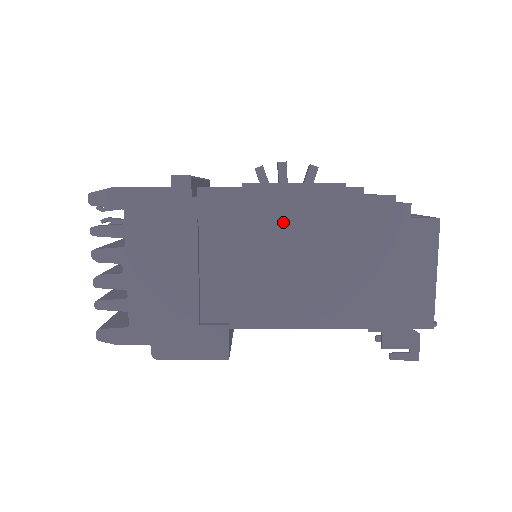
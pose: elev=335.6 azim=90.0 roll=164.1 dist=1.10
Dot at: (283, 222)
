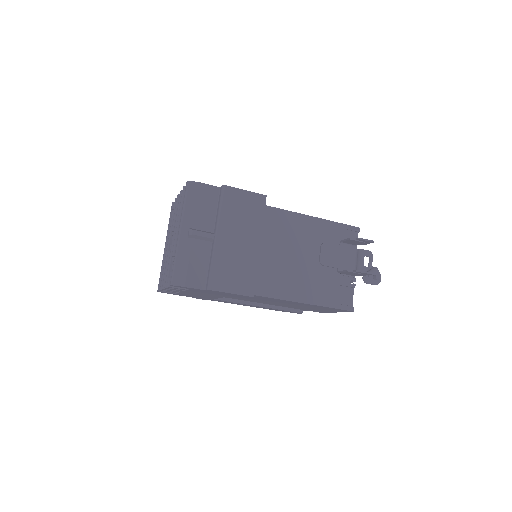
Dot at: occluded
